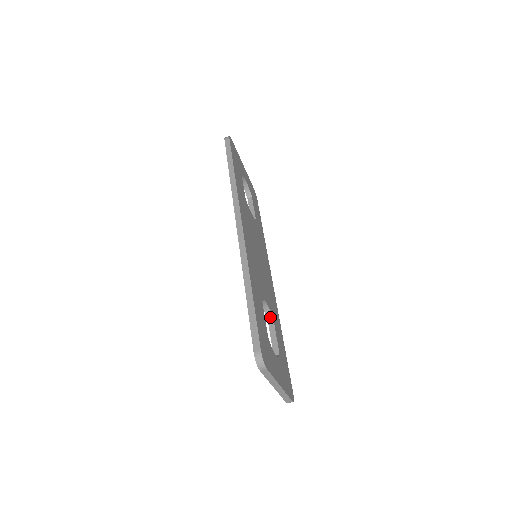
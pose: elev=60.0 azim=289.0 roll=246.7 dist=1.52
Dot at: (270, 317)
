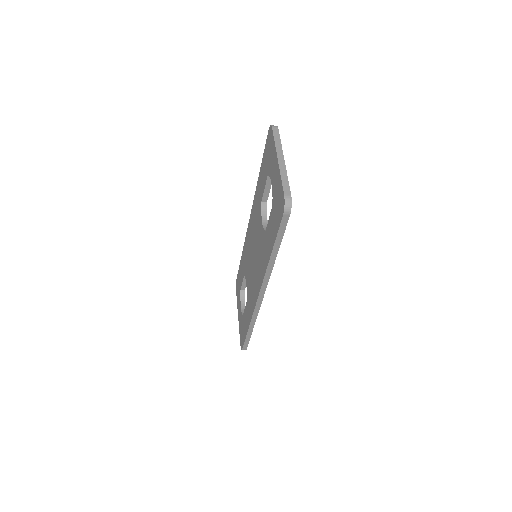
Dot at: occluded
